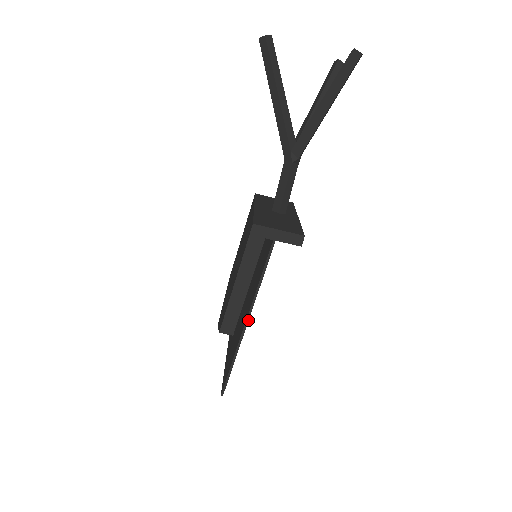
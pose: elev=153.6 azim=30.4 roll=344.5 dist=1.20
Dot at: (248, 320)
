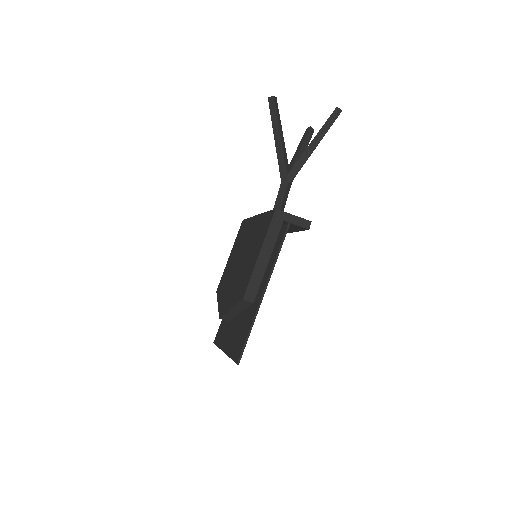
Dot at: (265, 290)
